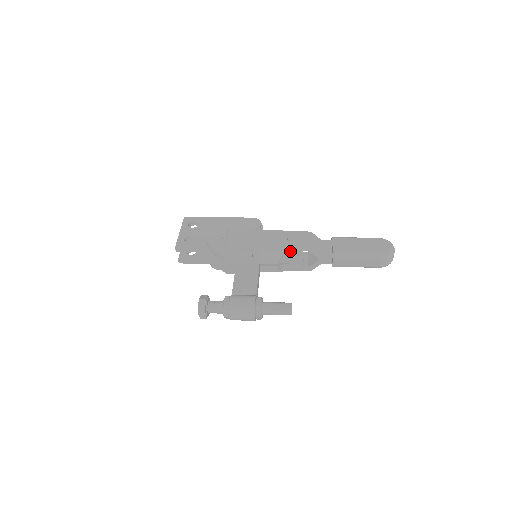
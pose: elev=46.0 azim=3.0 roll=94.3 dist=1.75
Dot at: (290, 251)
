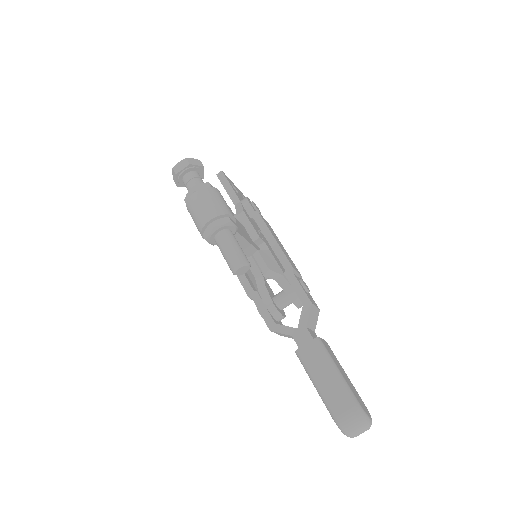
Dot at: (290, 283)
